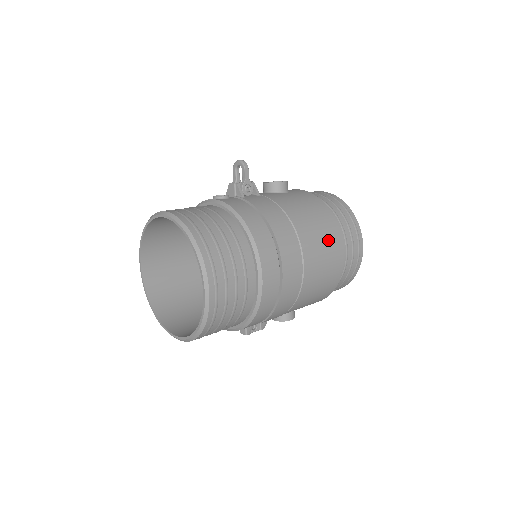
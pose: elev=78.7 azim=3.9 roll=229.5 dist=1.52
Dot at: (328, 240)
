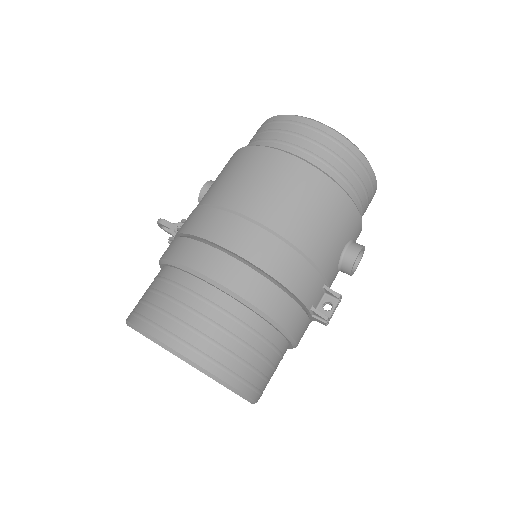
Dot at: (252, 169)
